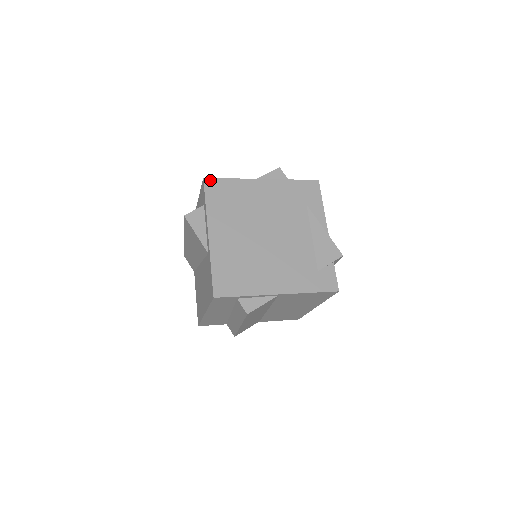
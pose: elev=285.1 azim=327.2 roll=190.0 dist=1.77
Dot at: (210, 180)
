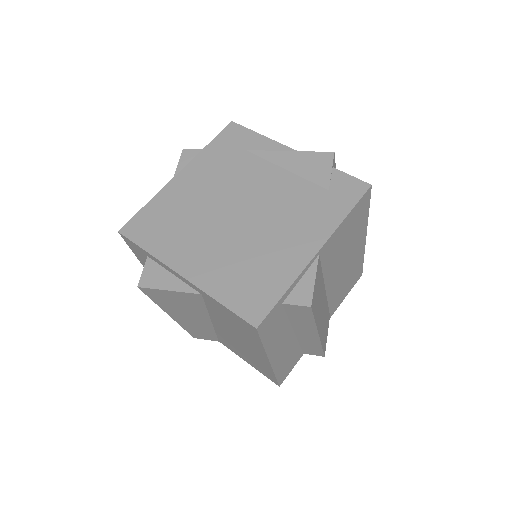
Dot at: (127, 226)
